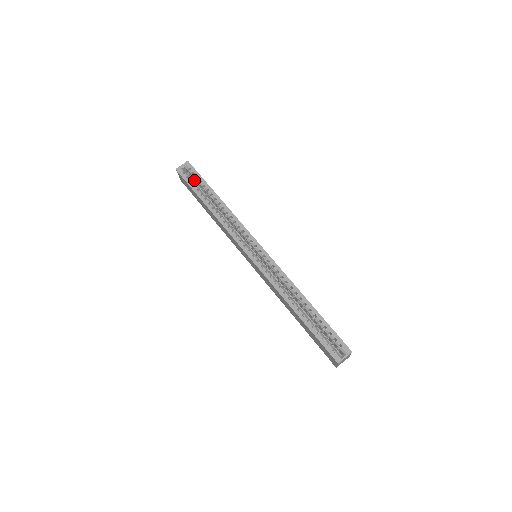
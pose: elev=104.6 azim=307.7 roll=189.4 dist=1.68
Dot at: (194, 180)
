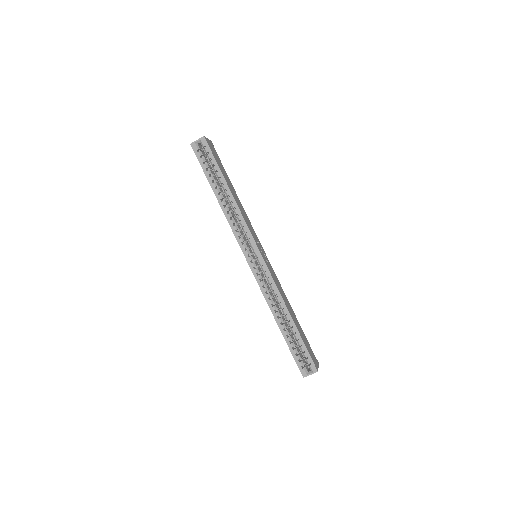
Dot at: occluded
